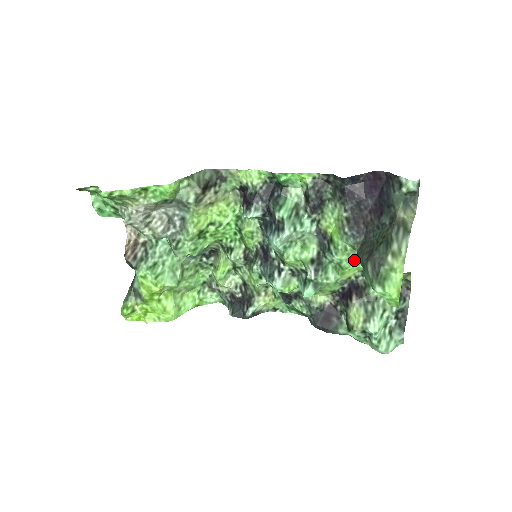
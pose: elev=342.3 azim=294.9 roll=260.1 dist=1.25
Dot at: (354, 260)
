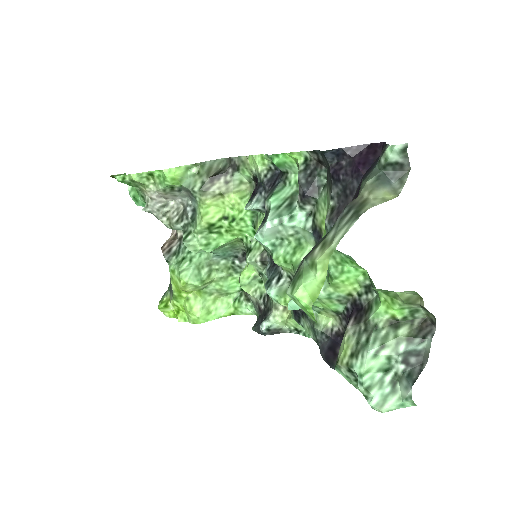
Dot at: (345, 267)
